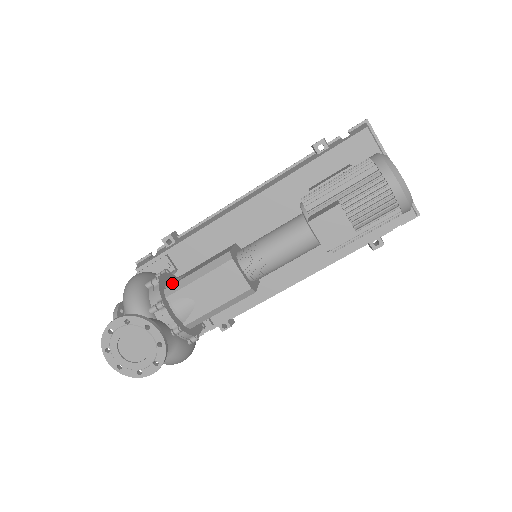
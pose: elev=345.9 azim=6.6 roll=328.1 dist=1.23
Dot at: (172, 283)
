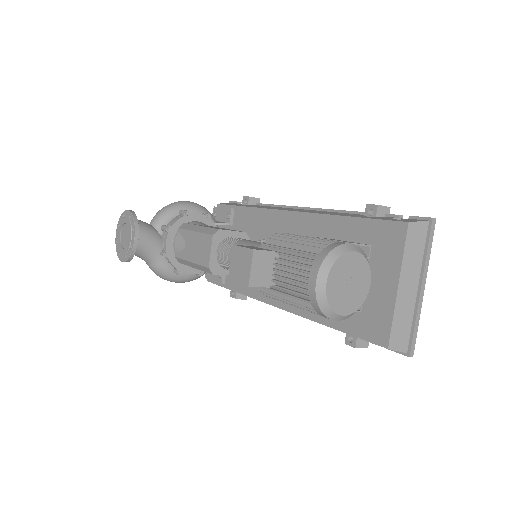
Dot at: (193, 223)
